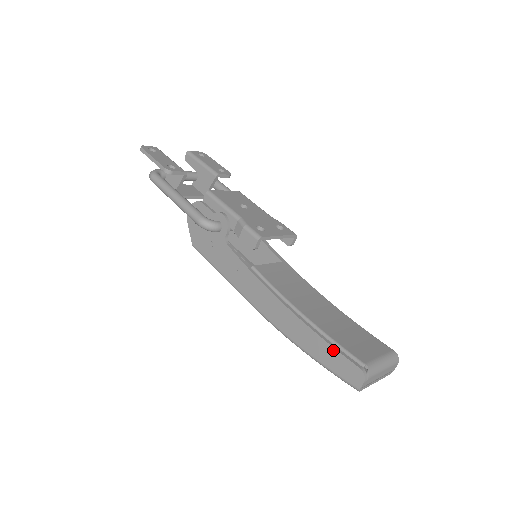
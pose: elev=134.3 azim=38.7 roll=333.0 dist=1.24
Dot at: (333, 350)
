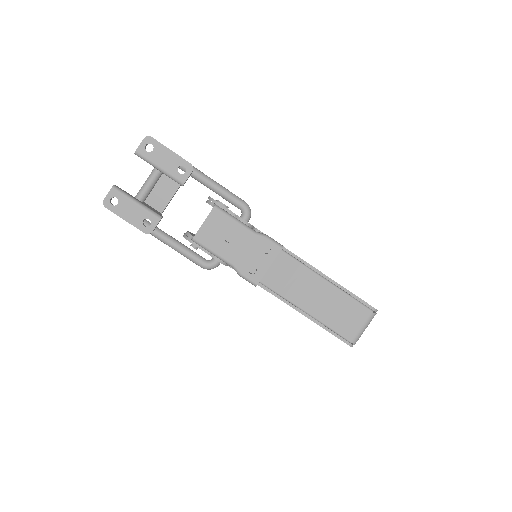
Dot at: occluded
